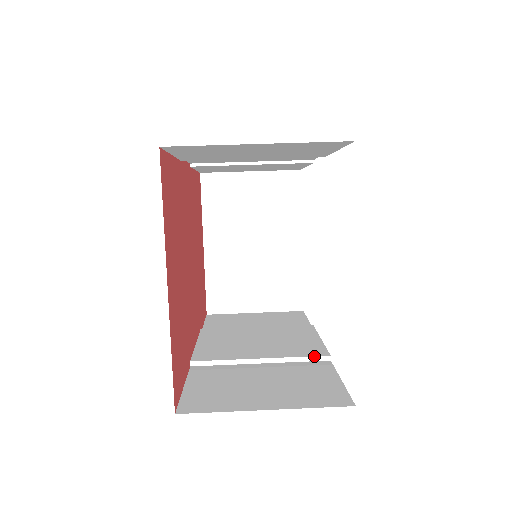
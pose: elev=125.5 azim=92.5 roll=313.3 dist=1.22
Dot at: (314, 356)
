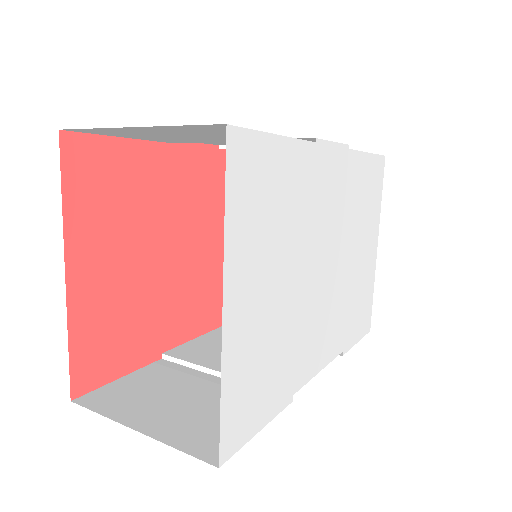
Dot at: occluded
